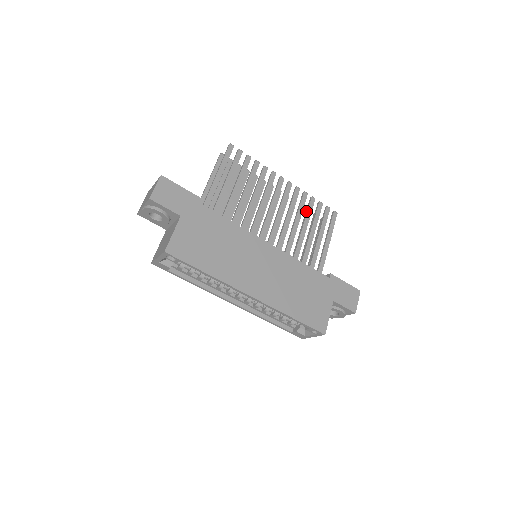
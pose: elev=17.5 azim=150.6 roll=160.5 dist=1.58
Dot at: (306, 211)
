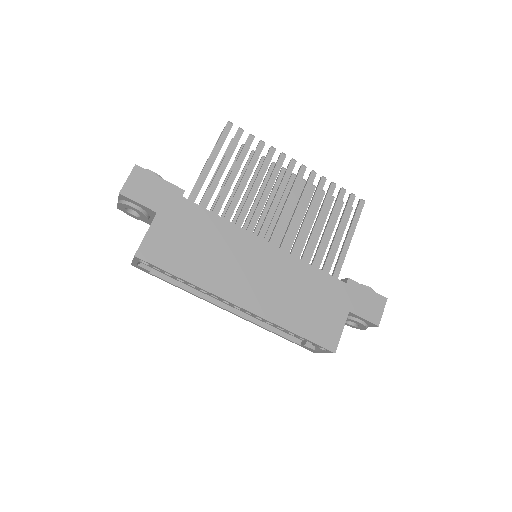
Dot at: (323, 200)
